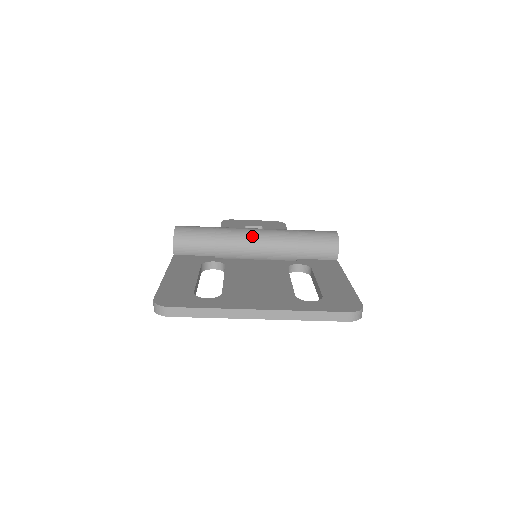
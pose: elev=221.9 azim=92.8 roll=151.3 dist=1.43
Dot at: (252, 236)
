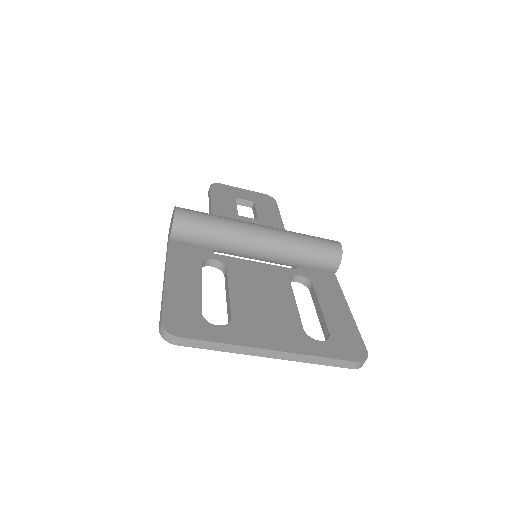
Dot at: (257, 236)
